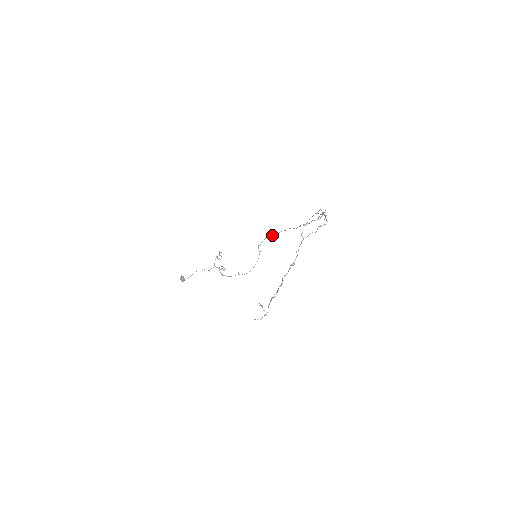
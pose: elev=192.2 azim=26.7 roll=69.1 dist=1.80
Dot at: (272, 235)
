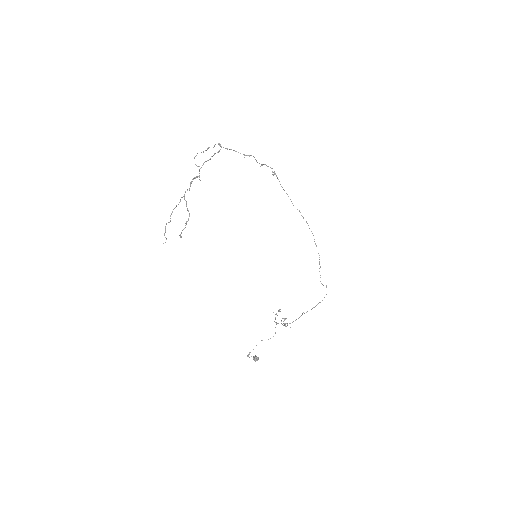
Dot at: occluded
